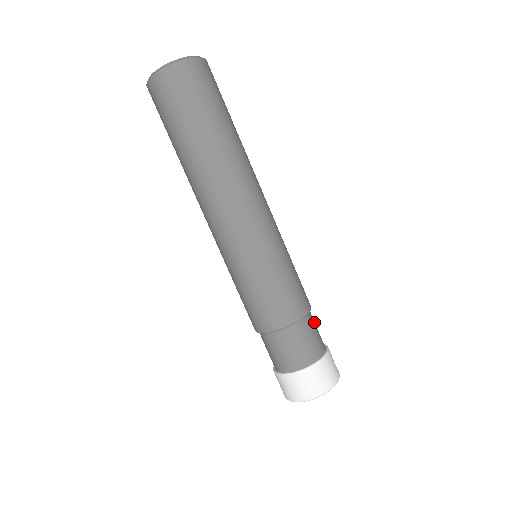
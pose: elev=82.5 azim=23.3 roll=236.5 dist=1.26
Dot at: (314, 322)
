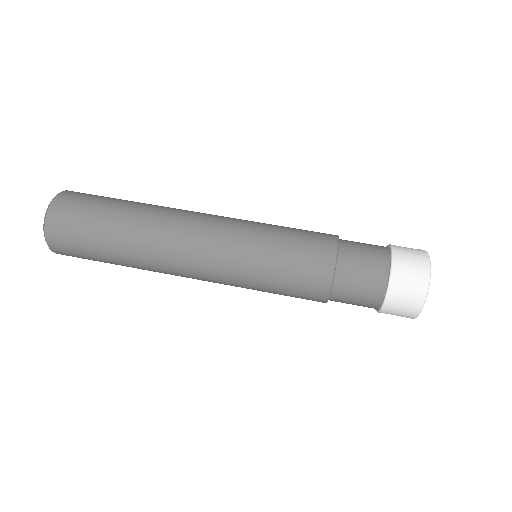
Dot at: occluded
